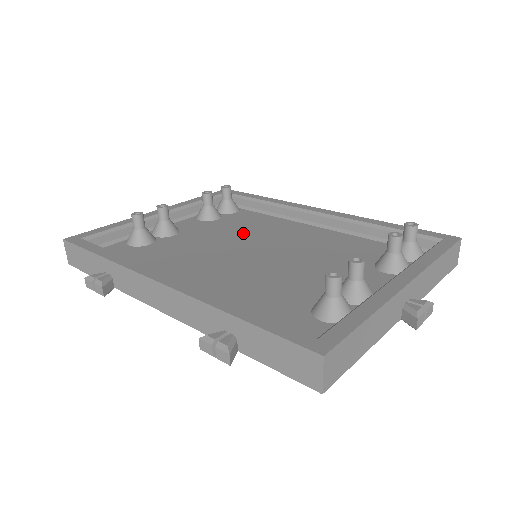
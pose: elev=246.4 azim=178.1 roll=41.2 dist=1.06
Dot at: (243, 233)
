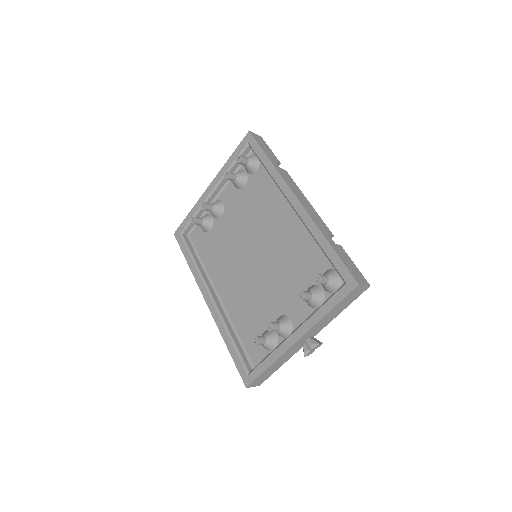
Dot at: (254, 219)
